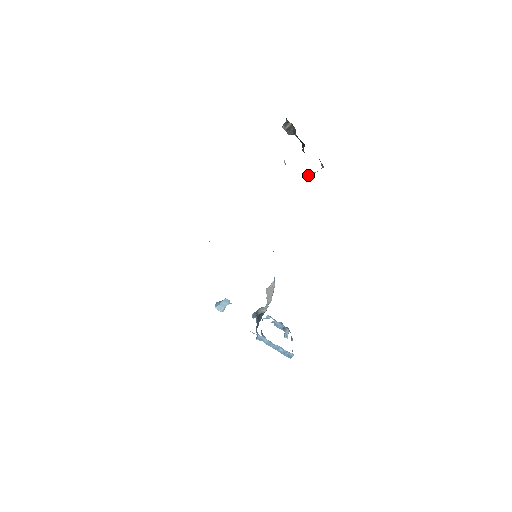
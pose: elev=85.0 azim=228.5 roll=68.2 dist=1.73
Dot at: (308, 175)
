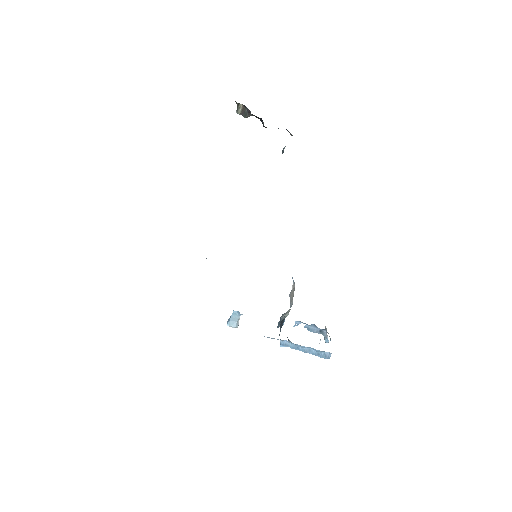
Dot at: (282, 151)
